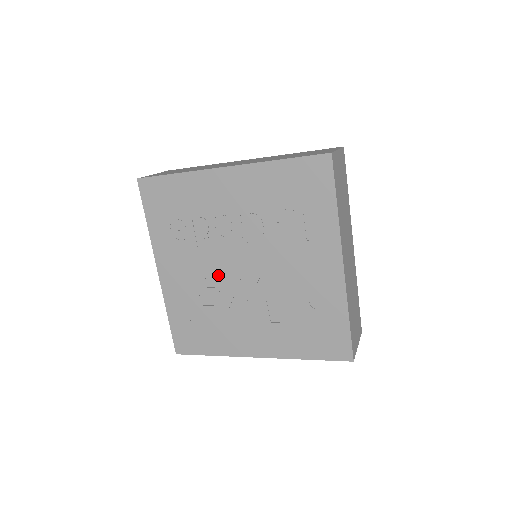
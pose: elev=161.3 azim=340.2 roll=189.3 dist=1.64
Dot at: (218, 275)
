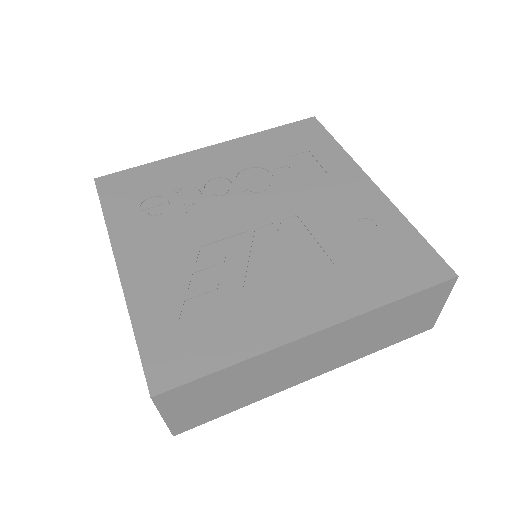
Dot at: (219, 240)
